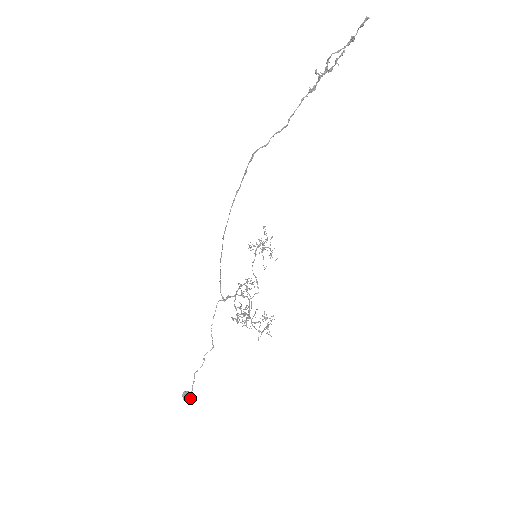
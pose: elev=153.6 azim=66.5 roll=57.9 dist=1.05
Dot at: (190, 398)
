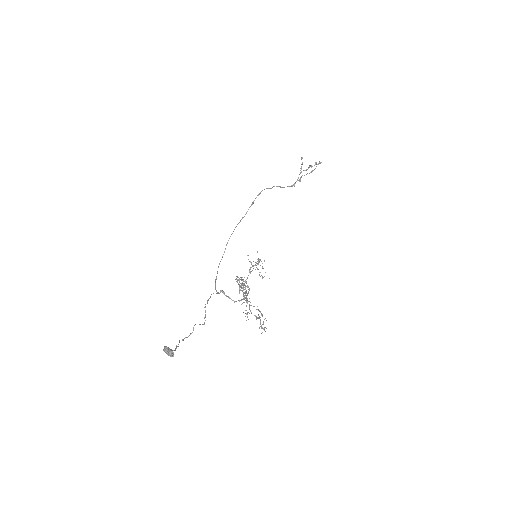
Dot at: (173, 353)
